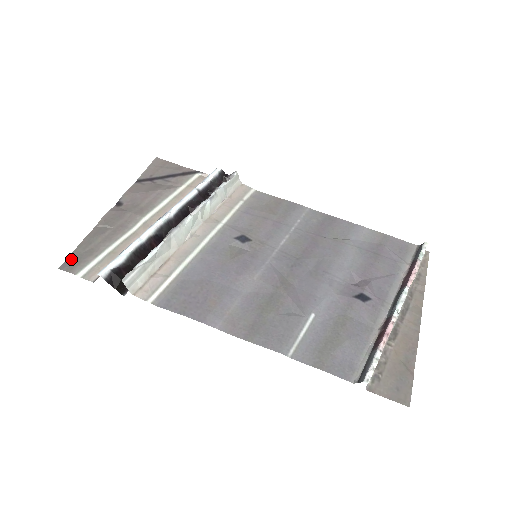
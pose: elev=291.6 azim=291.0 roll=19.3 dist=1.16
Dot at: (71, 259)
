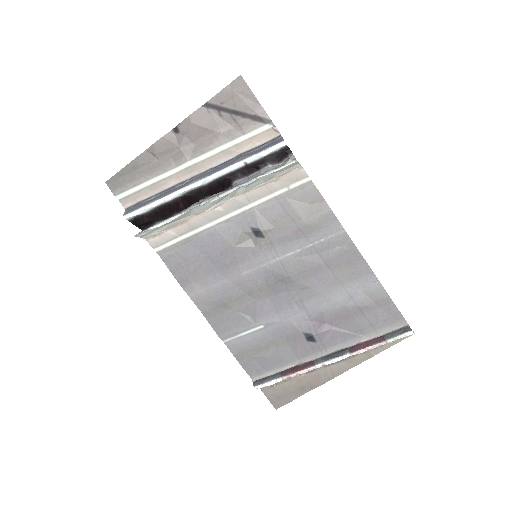
Dot at: (117, 178)
